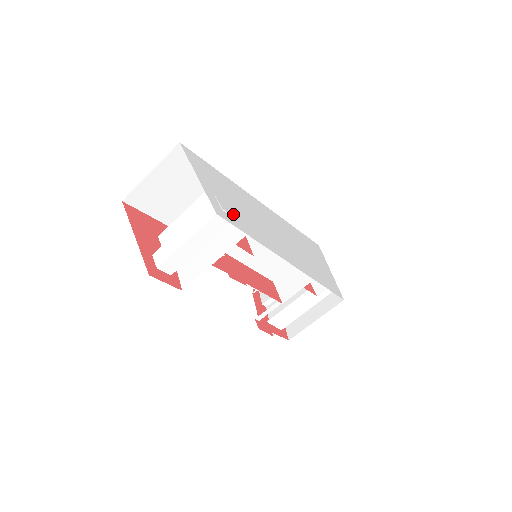
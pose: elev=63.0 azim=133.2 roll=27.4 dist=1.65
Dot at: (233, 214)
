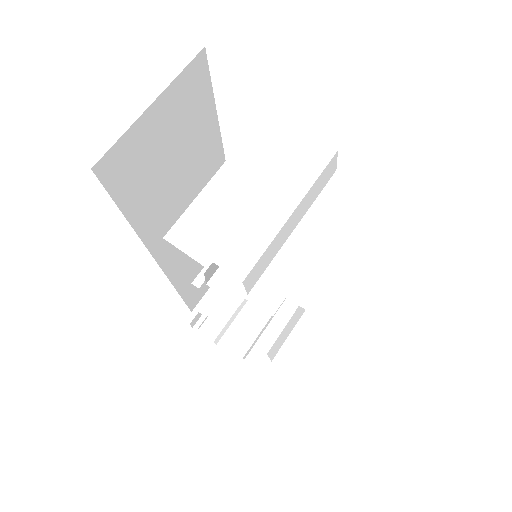
Dot at: occluded
